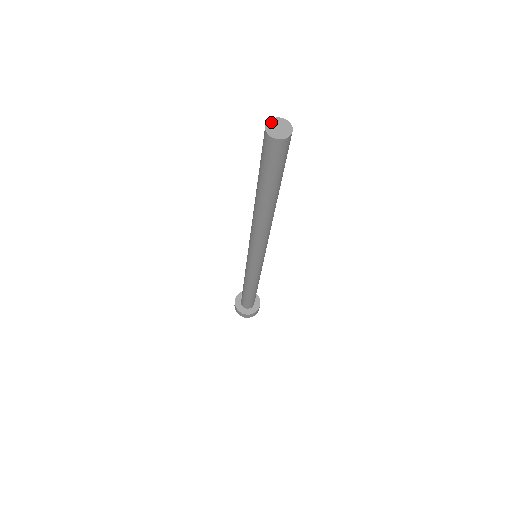
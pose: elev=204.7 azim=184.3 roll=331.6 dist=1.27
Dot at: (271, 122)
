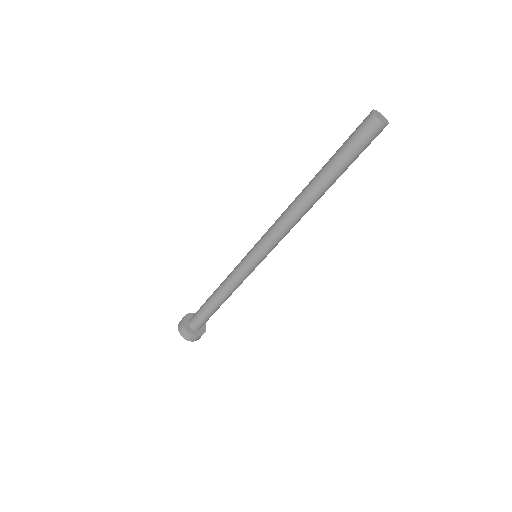
Dot at: (375, 112)
